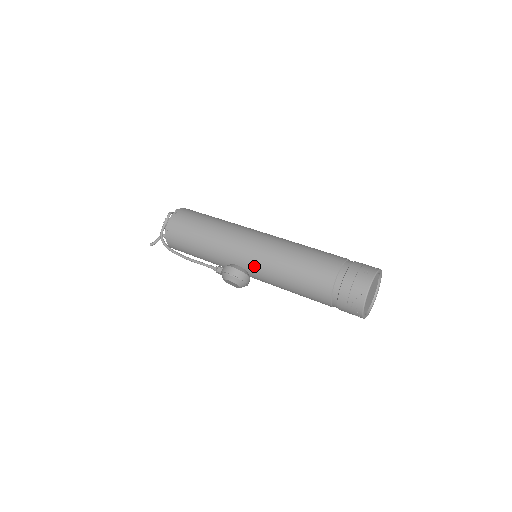
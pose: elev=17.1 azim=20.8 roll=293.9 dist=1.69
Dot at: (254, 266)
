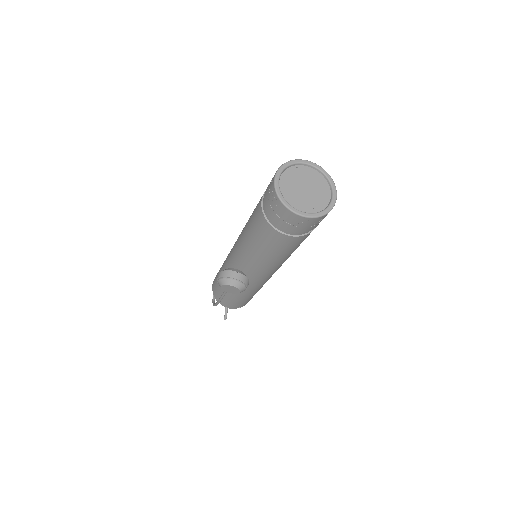
Dot at: (239, 260)
